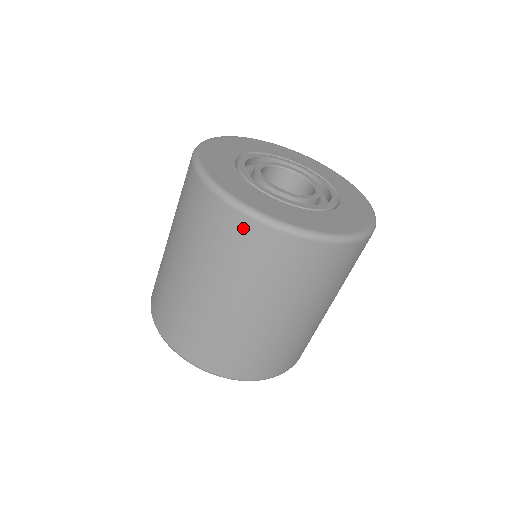
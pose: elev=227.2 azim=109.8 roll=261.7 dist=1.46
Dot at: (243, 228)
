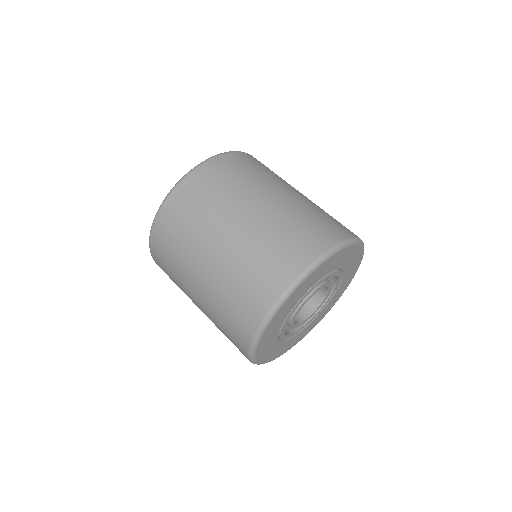
Dot at: (241, 348)
